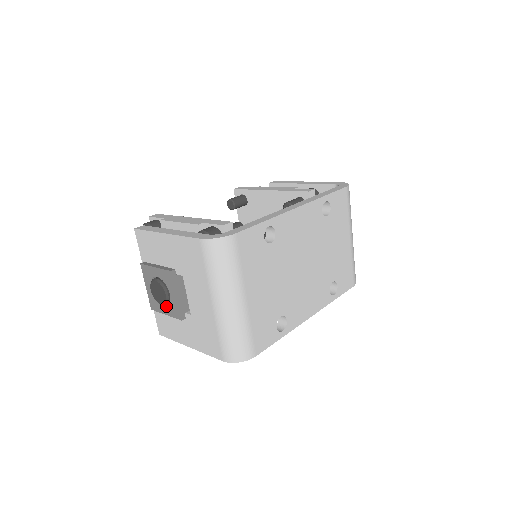
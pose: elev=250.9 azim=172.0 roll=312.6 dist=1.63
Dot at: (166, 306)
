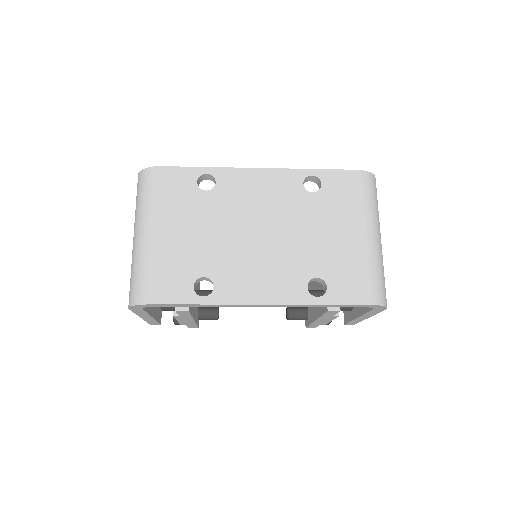
Dot at: occluded
